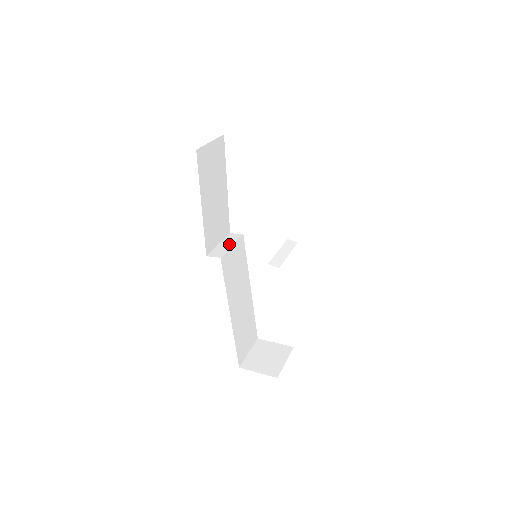
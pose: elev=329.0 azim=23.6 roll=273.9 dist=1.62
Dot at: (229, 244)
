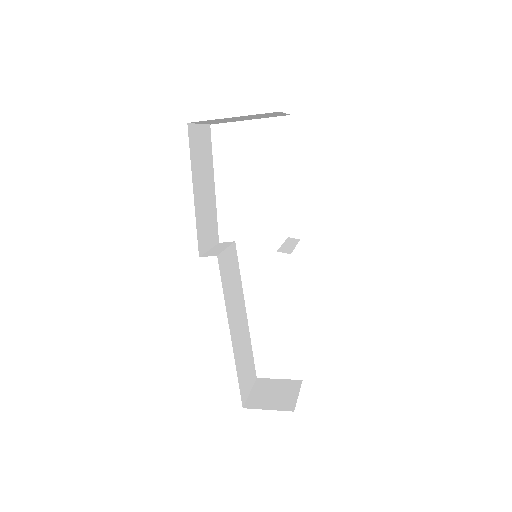
Dot at: (222, 248)
